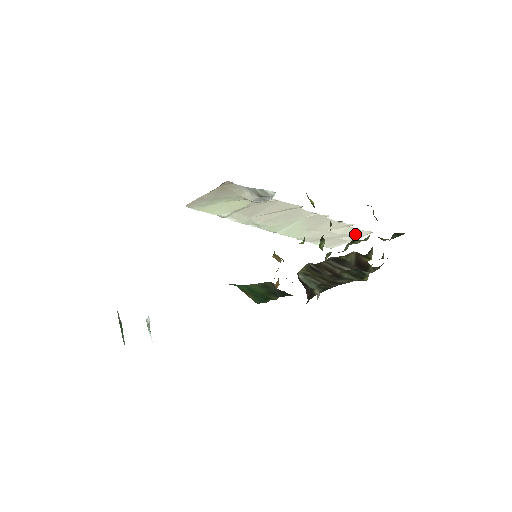
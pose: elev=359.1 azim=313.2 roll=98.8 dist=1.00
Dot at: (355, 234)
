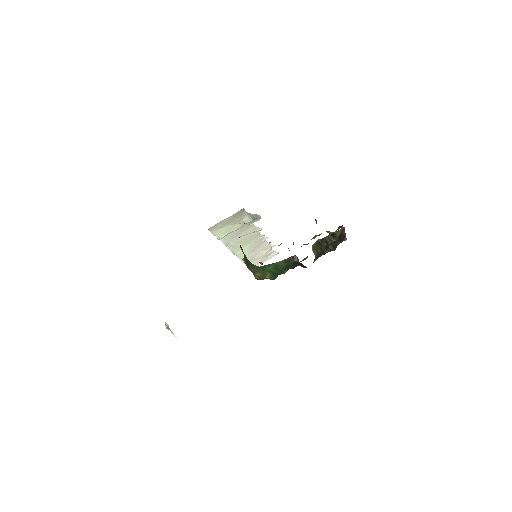
Dot at: (269, 255)
